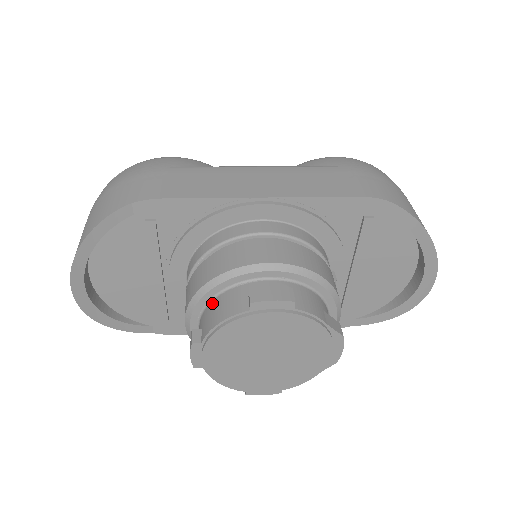
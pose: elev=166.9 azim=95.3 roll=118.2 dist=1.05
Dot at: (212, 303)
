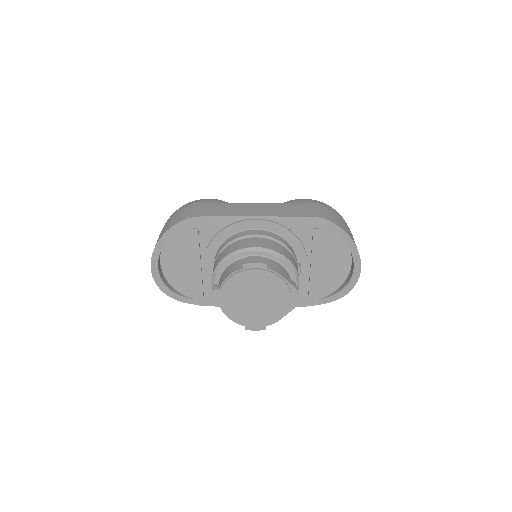
Dot at: (226, 270)
